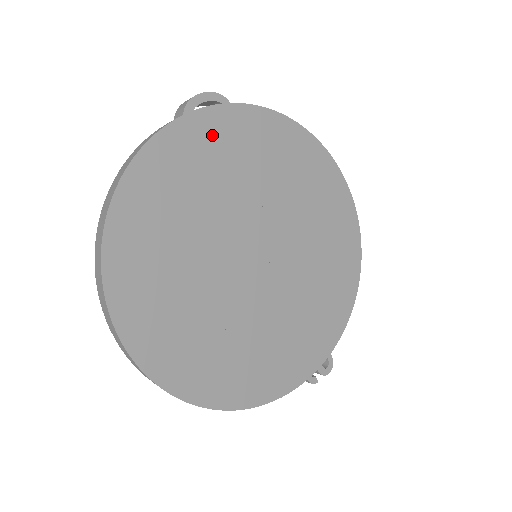
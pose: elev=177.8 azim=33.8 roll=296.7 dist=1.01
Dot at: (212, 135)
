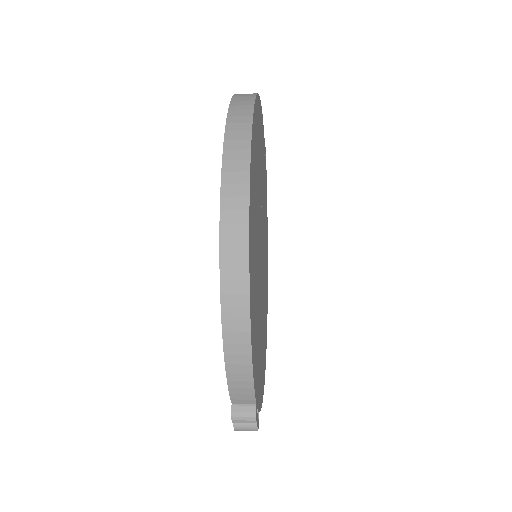
Dot at: occluded
